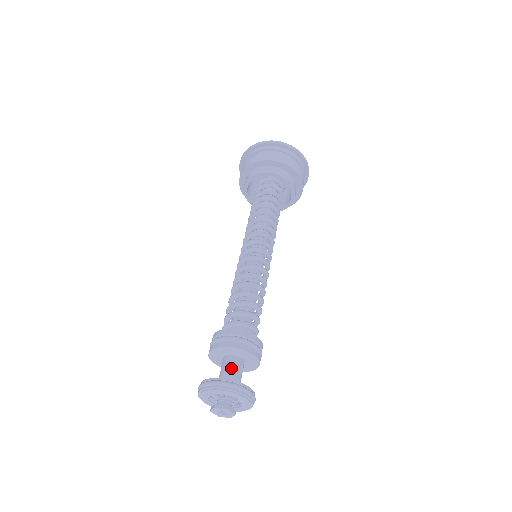
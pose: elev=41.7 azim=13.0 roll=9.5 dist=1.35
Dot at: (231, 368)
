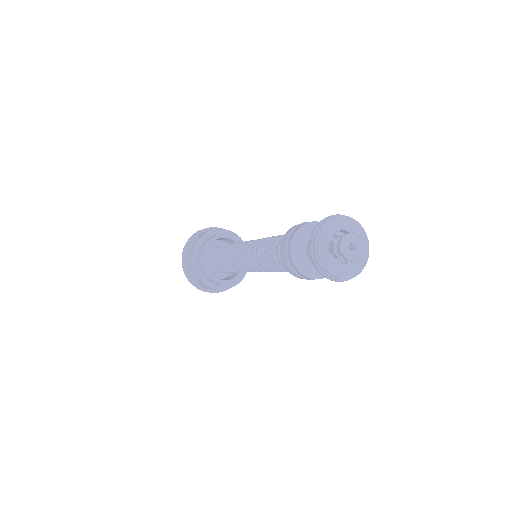
Dot at: occluded
